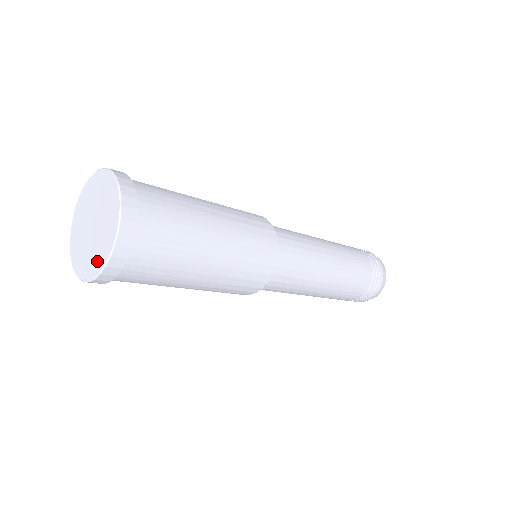
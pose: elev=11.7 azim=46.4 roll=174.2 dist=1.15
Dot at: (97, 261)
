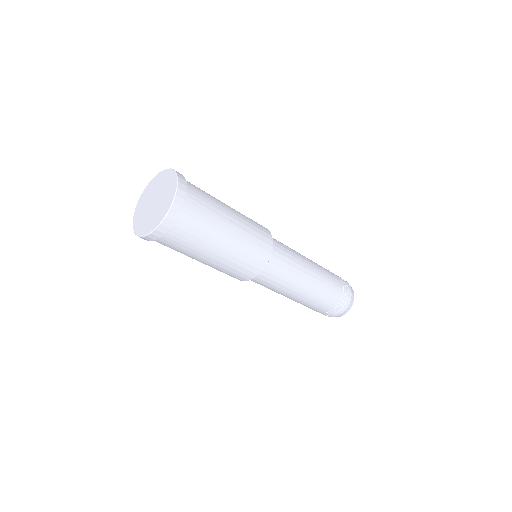
Dot at: (147, 227)
